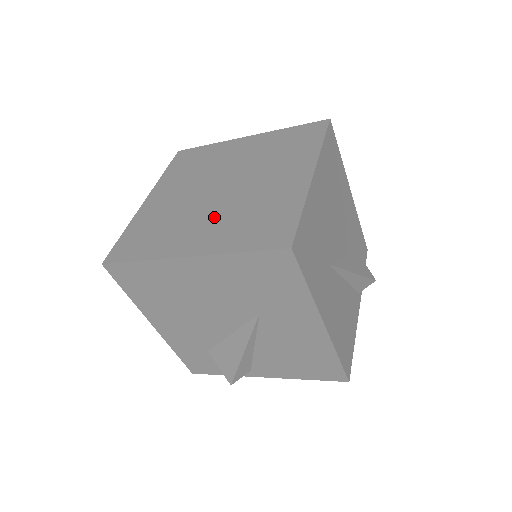
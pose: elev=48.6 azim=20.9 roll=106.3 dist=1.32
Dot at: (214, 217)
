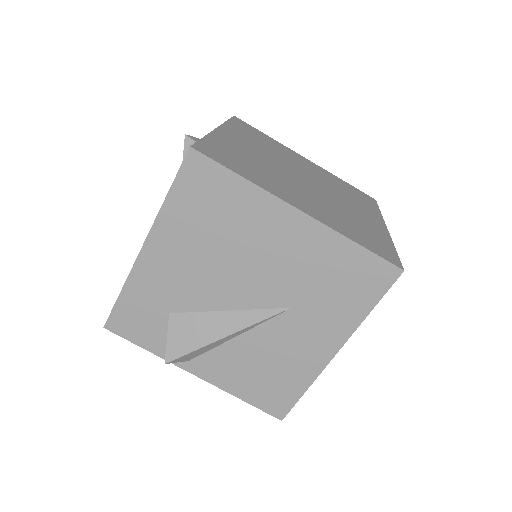
Dot at: (312, 197)
